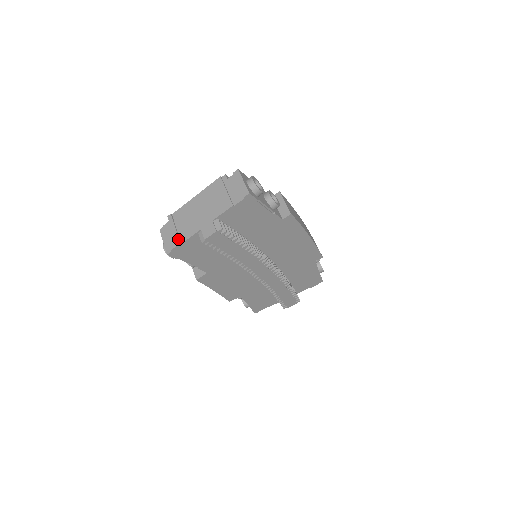
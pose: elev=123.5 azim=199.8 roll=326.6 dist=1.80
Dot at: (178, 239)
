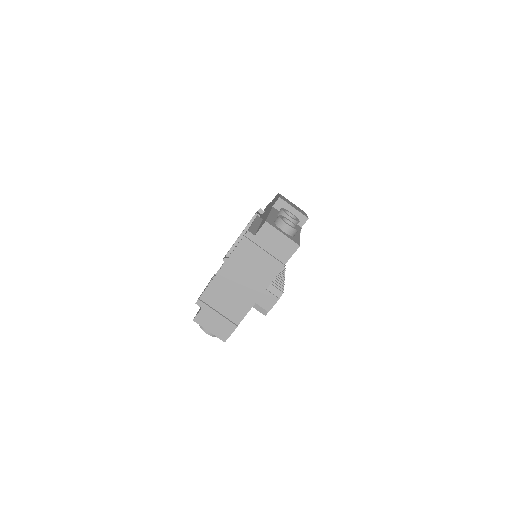
Dot at: (231, 323)
